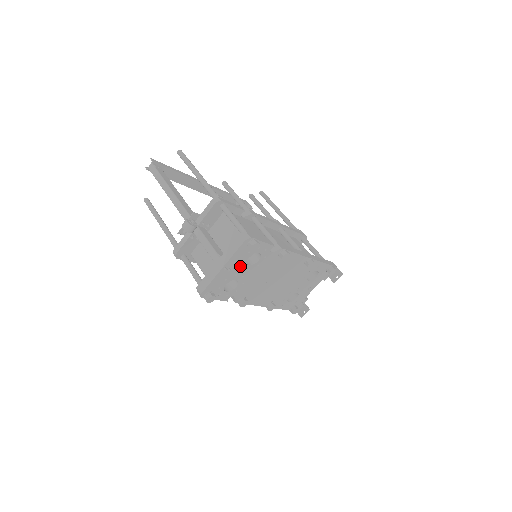
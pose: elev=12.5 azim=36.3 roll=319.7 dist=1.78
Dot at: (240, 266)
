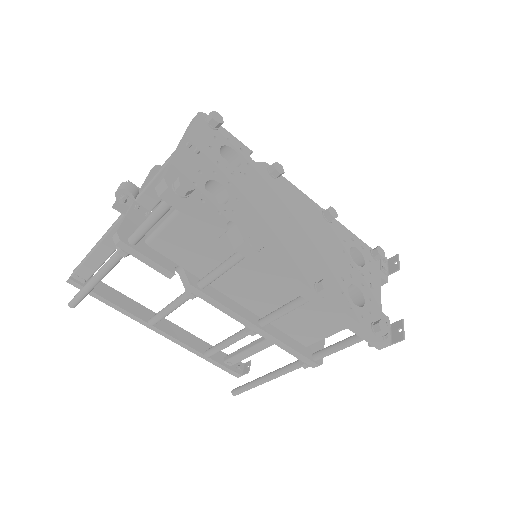
Dot at: (214, 158)
